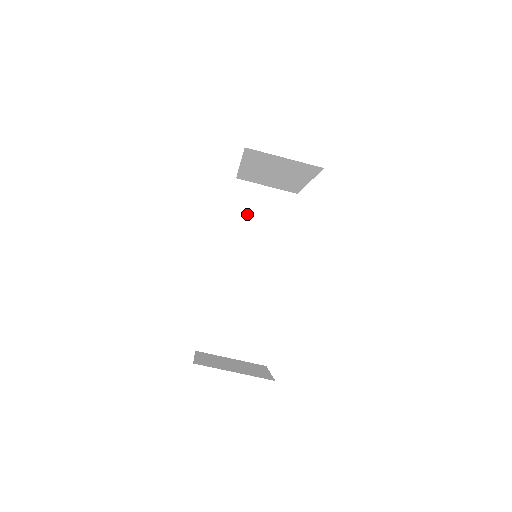
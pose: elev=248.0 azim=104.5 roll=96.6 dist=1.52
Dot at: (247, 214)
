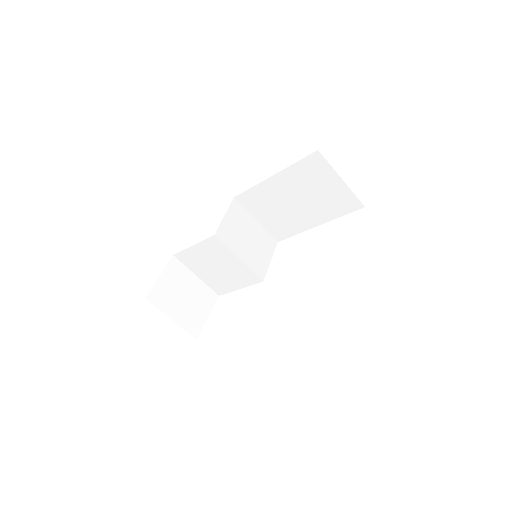
Dot at: (303, 183)
